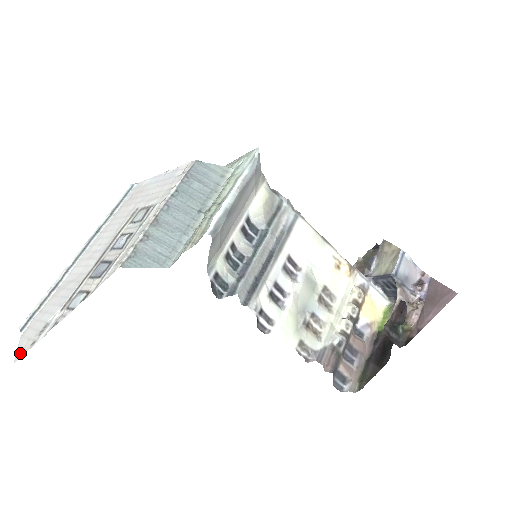
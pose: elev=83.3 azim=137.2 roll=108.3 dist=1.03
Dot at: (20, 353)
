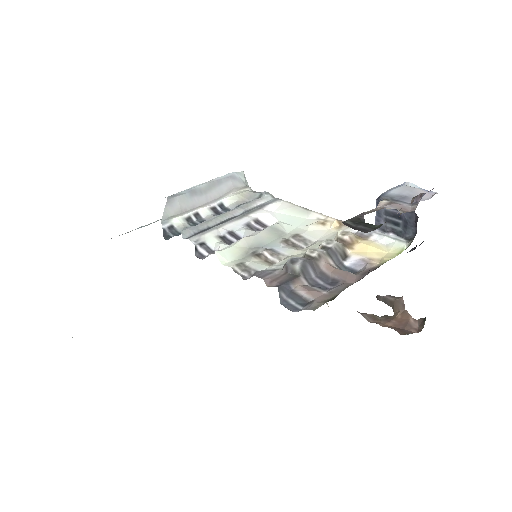
Dot at: occluded
